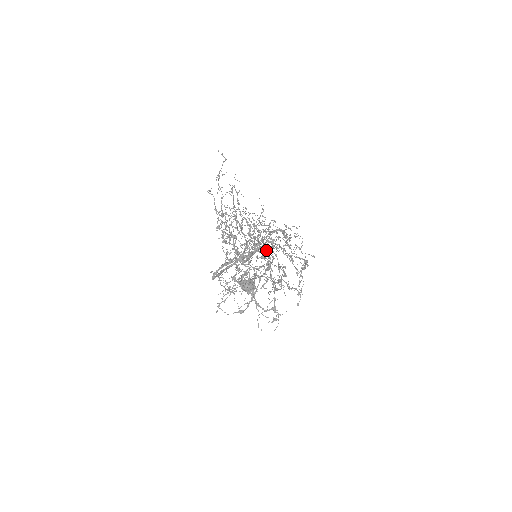
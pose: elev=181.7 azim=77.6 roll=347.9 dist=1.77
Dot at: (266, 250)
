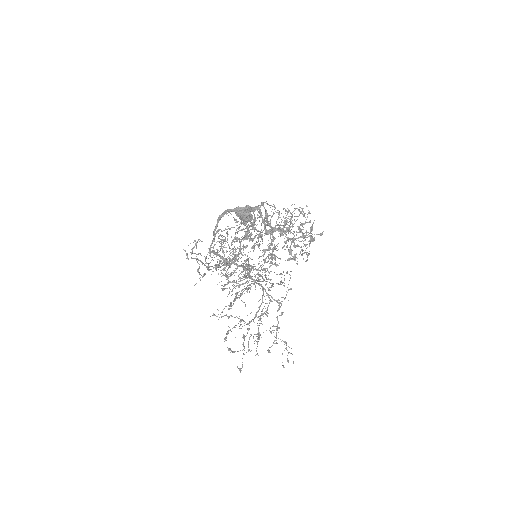
Dot at: (261, 204)
